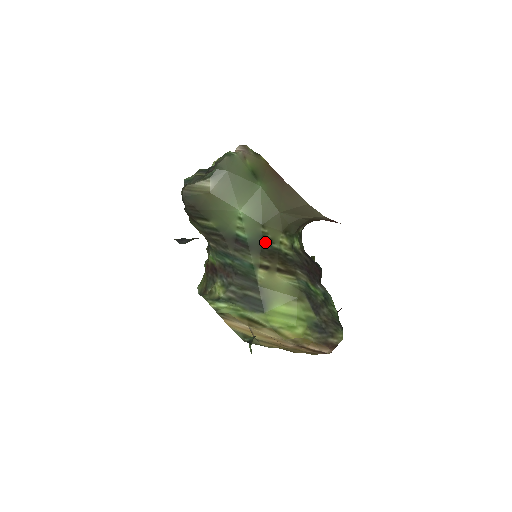
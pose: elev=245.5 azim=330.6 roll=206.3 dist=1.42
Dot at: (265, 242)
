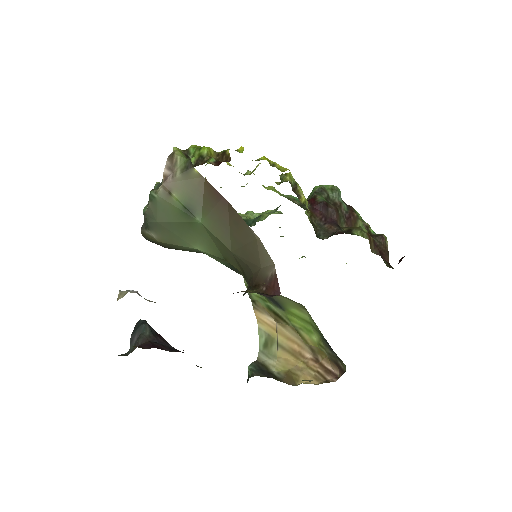
Dot at: occluded
